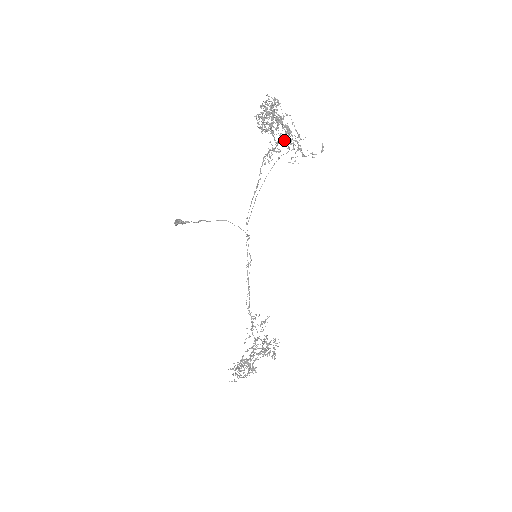
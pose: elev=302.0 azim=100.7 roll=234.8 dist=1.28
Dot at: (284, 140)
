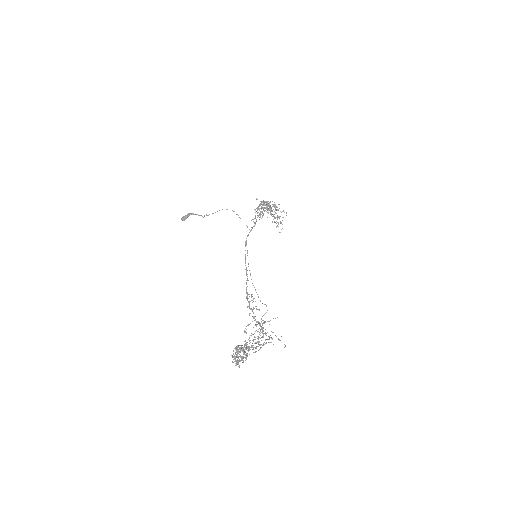
Dot at: occluded
